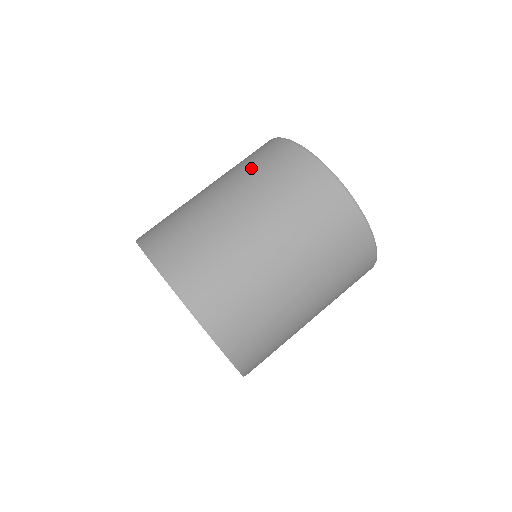
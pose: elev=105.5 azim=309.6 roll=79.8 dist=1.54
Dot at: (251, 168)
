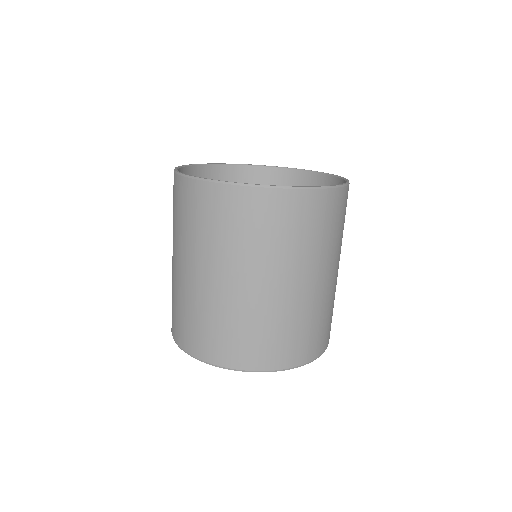
Dot at: (188, 230)
